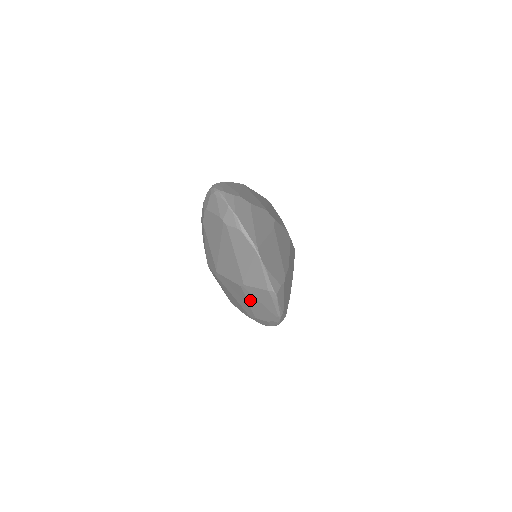
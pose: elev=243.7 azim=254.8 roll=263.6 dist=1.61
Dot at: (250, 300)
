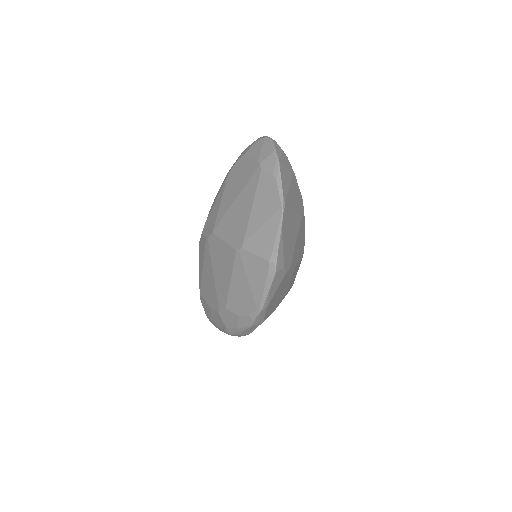
Dot at: (236, 275)
